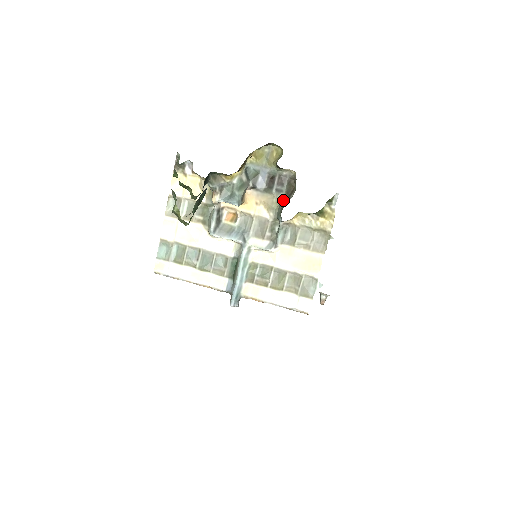
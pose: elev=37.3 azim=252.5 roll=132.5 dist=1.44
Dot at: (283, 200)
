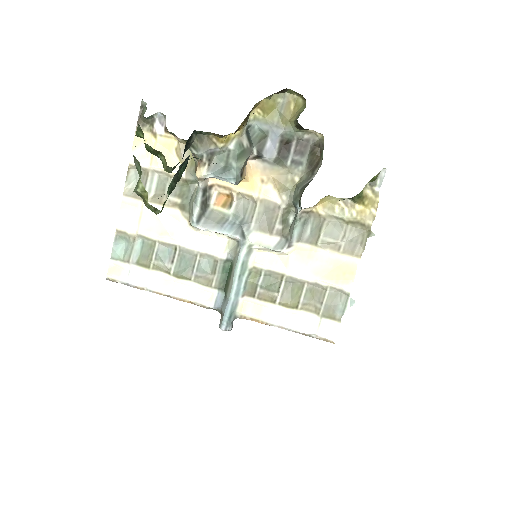
Dot at: (302, 177)
